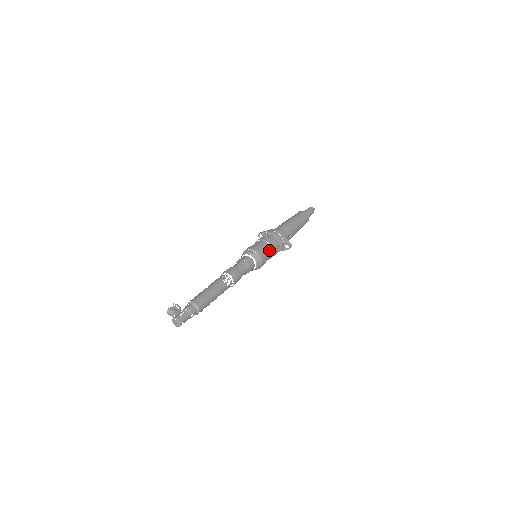
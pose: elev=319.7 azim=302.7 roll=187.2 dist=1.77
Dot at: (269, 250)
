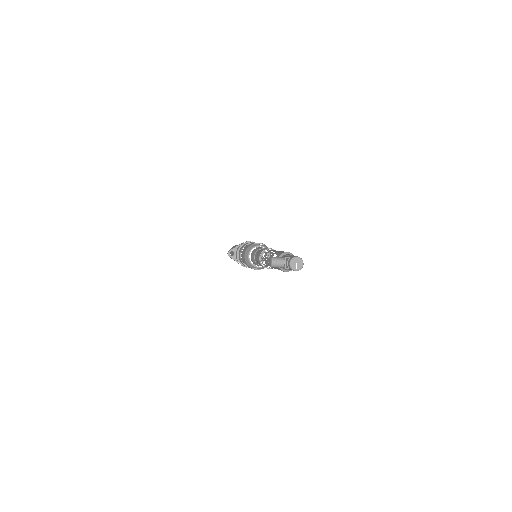
Dot at: occluded
